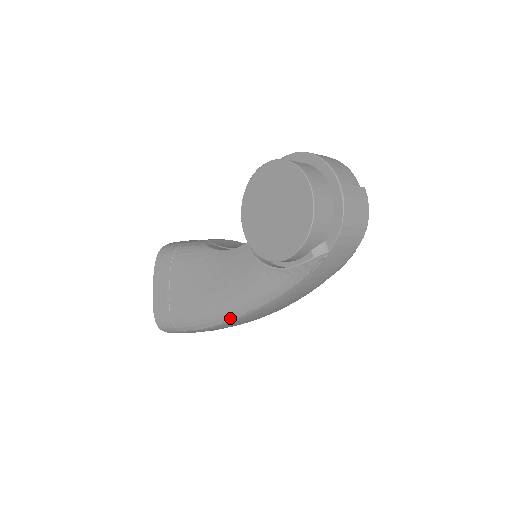
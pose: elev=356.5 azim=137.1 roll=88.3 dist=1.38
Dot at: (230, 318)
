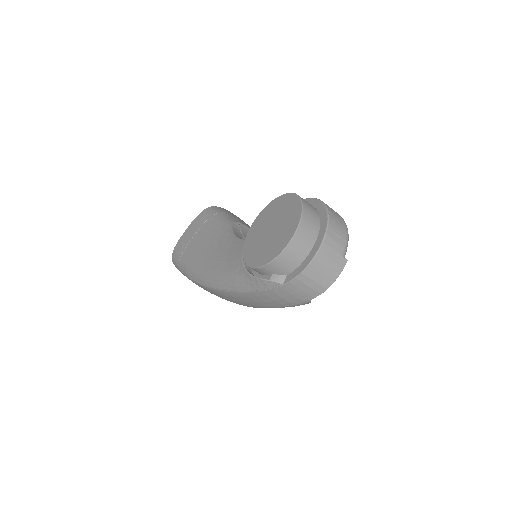
Dot at: (207, 284)
